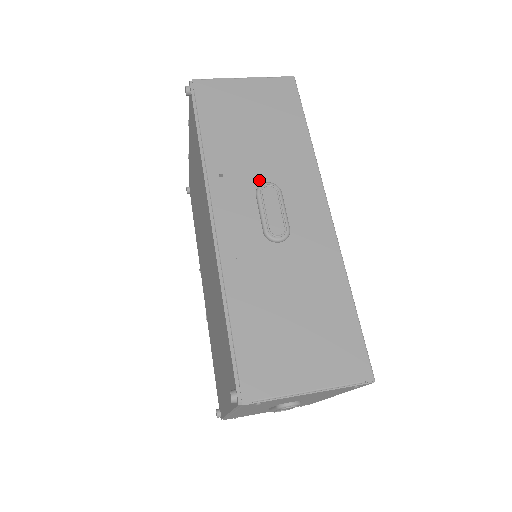
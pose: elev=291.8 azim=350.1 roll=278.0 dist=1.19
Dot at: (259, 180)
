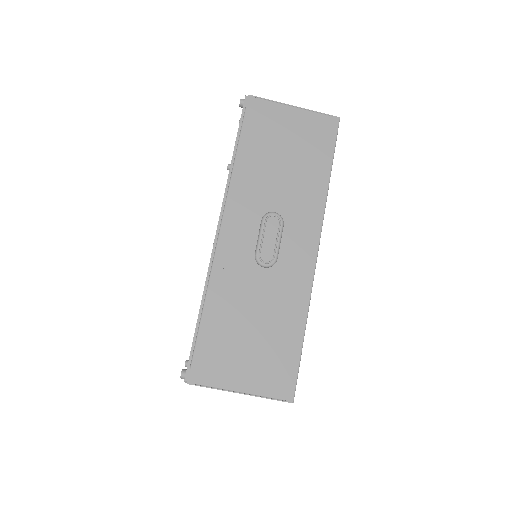
Dot at: (269, 208)
